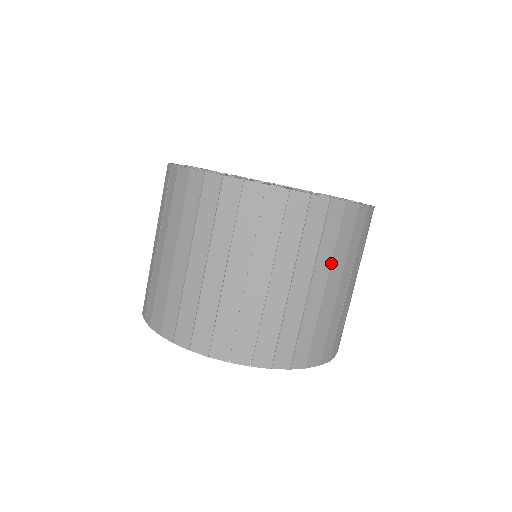
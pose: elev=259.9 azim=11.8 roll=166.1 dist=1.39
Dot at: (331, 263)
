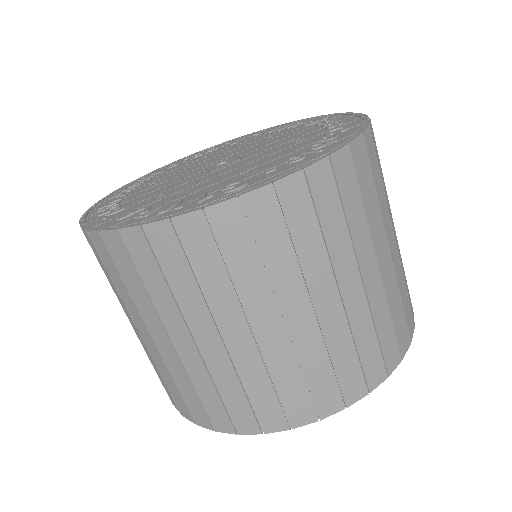
Dot at: (179, 310)
